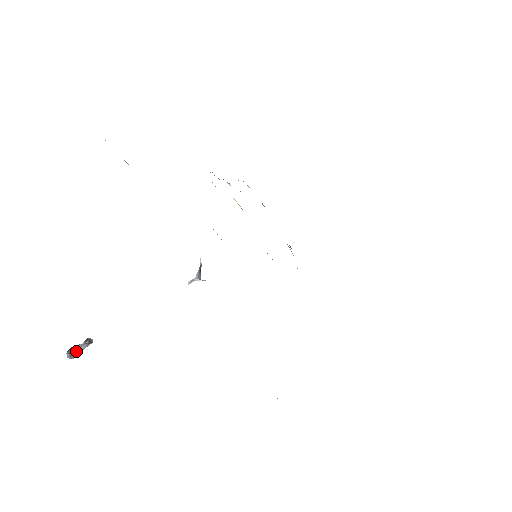
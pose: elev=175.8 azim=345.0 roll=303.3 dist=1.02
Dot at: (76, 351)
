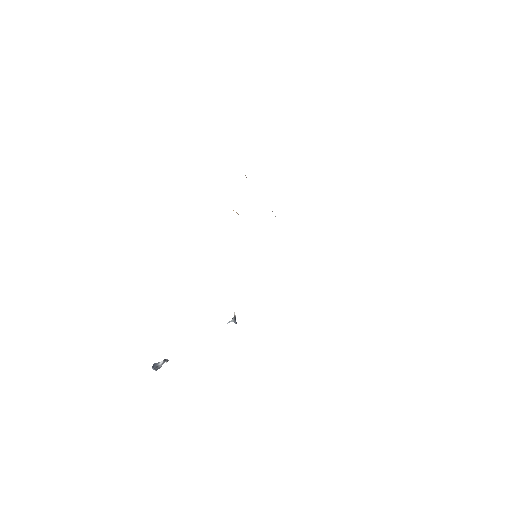
Dot at: (159, 367)
